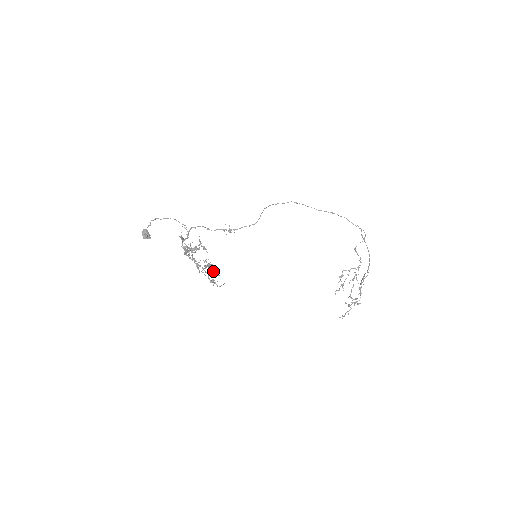
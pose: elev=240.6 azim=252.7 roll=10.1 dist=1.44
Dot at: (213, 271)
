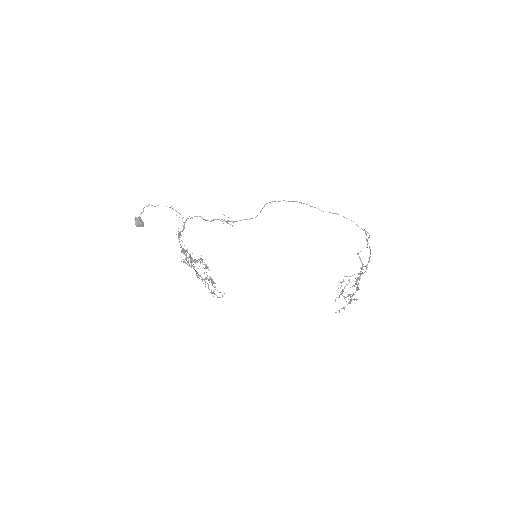
Dot at: (215, 289)
